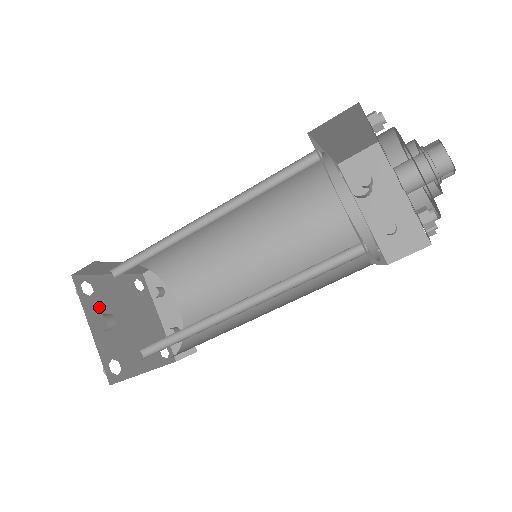
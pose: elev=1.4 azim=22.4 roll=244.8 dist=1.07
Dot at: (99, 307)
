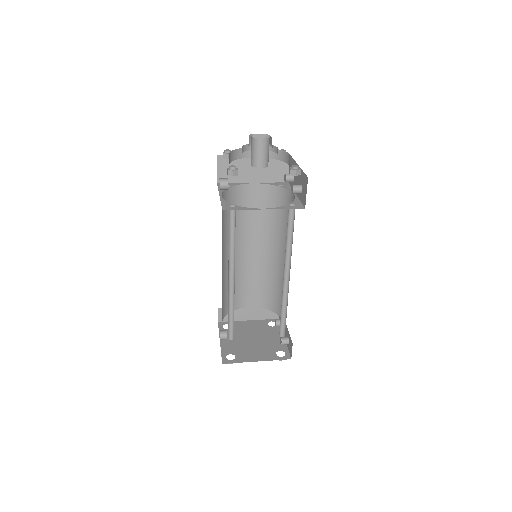
Dot at: occluded
